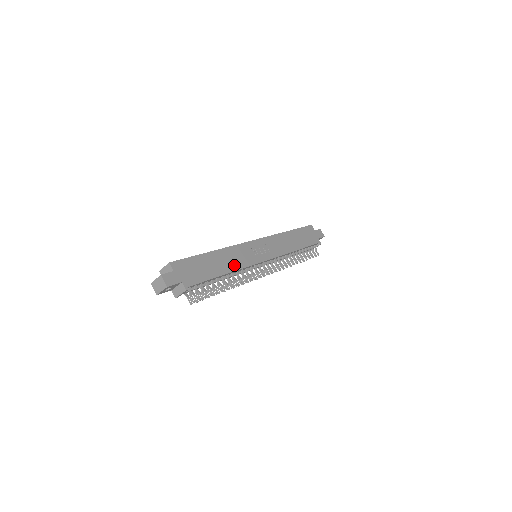
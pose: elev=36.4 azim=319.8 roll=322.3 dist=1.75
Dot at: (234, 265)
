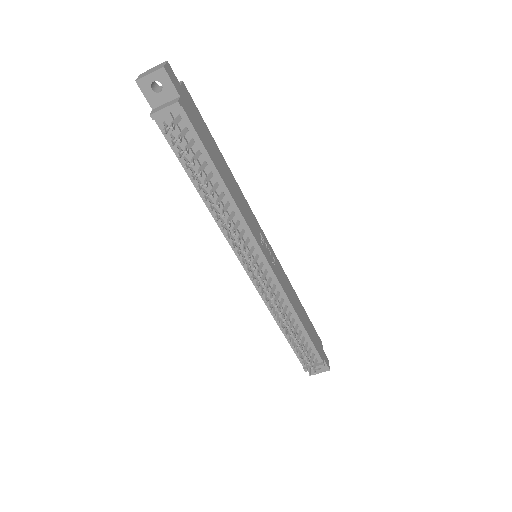
Dot at: (237, 200)
